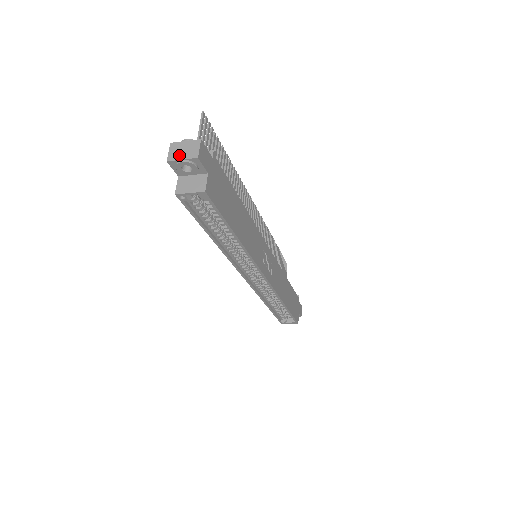
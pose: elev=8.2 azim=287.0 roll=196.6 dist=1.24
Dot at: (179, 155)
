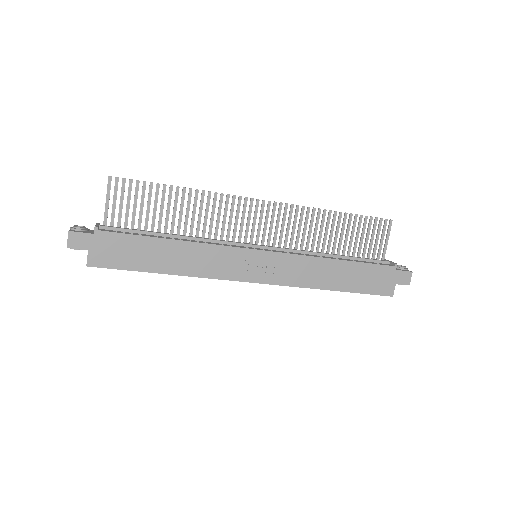
Dot at: occluded
